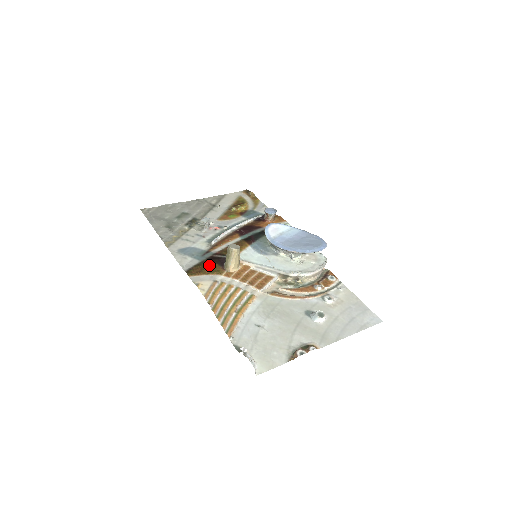
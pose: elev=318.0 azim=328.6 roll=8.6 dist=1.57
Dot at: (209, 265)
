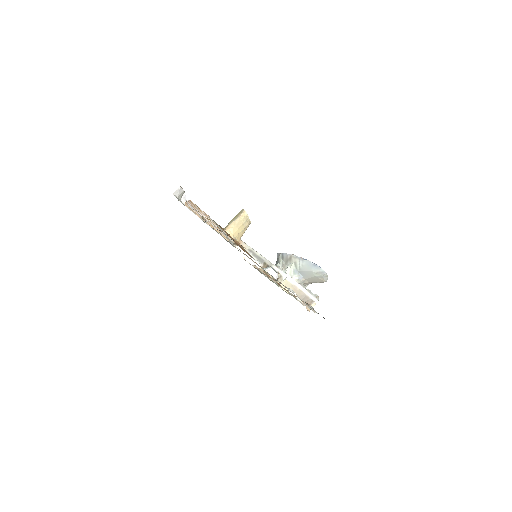
Dot at: occluded
